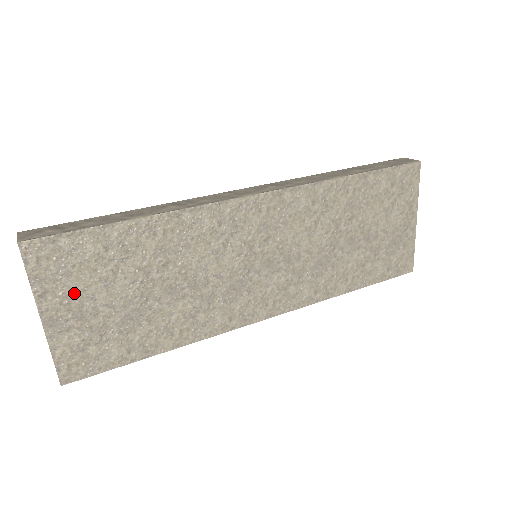
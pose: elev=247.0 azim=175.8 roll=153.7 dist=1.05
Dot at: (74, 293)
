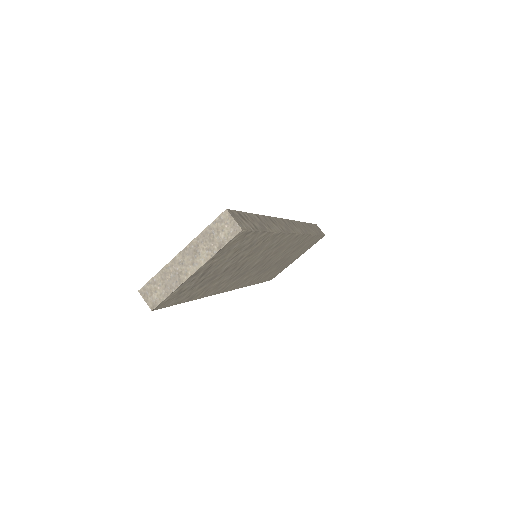
Dot at: (218, 261)
